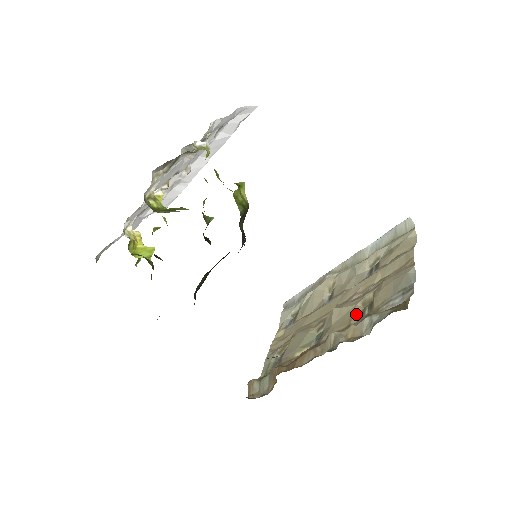
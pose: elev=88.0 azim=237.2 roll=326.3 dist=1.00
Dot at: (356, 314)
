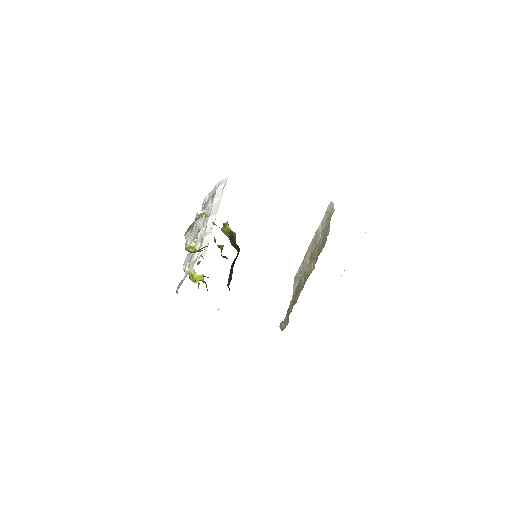
Dot at: occluded
